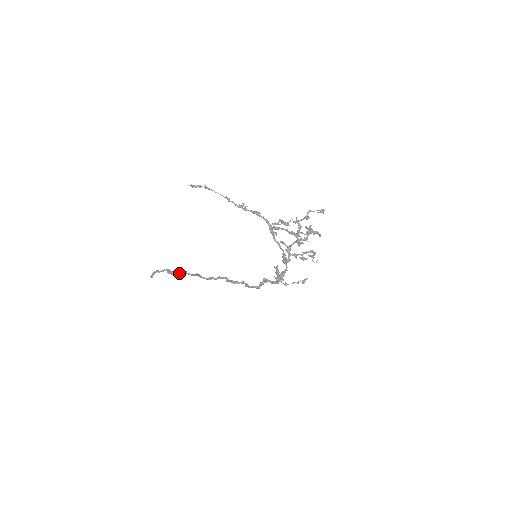
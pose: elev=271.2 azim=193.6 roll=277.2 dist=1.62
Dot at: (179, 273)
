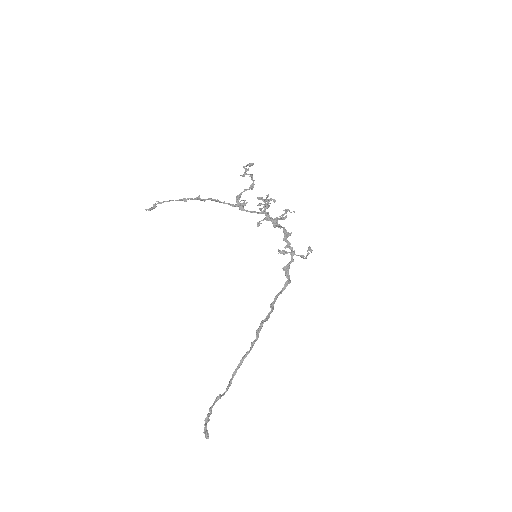
Dot at: (226, 389)
